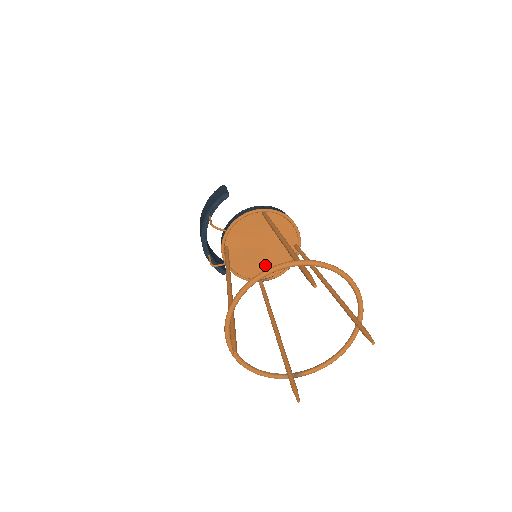
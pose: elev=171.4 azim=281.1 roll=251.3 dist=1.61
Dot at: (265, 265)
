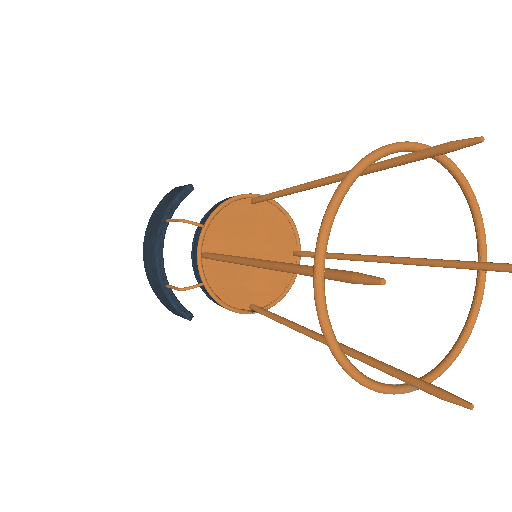
Dot at: (258, 285)
